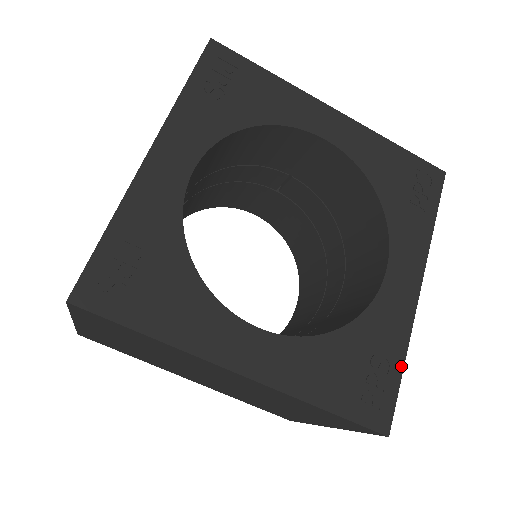
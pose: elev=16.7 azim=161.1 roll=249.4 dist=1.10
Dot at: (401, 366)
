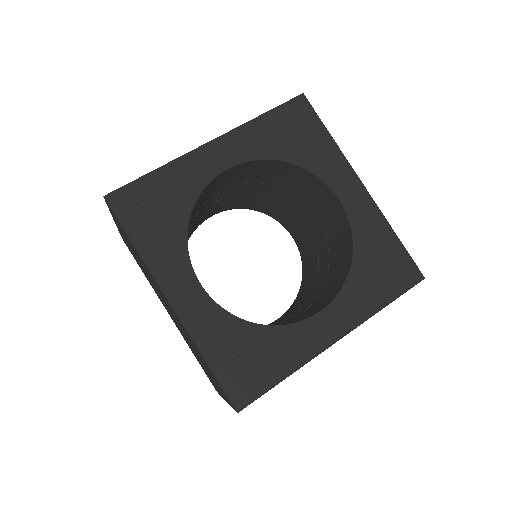
Dot at: (396, 238)
